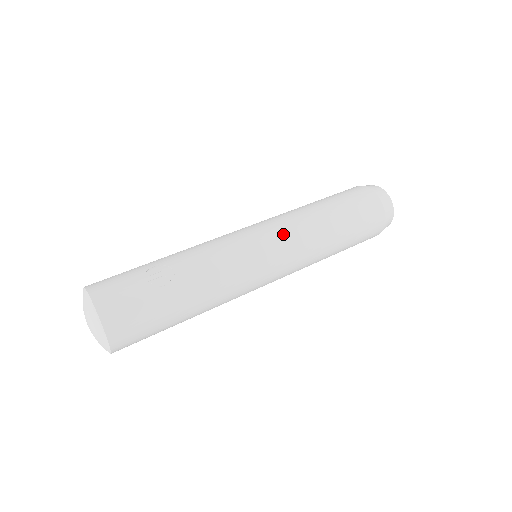
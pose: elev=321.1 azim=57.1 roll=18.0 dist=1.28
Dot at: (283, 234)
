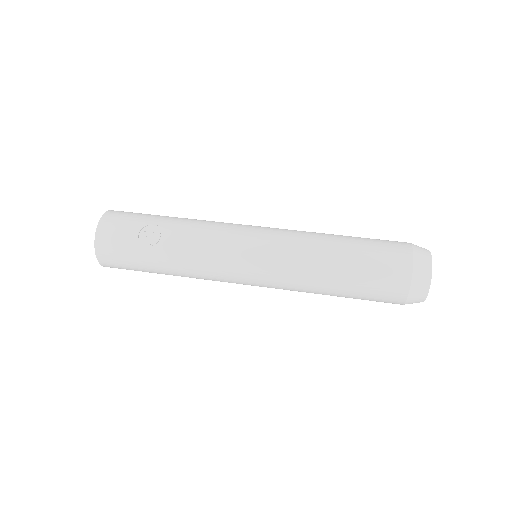
Dot at: (275, 256)
